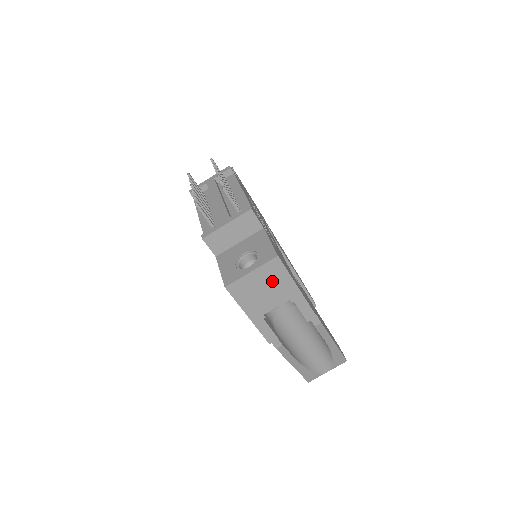
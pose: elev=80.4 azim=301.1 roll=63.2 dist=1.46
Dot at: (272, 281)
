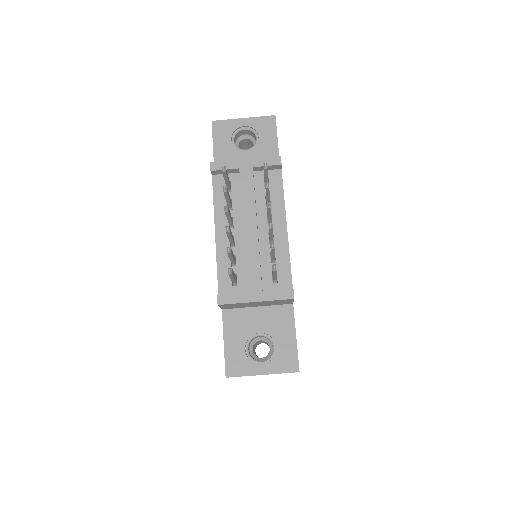
Dot at: occluded
